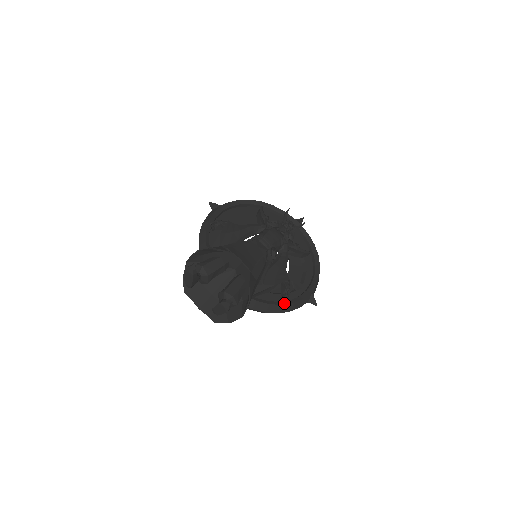
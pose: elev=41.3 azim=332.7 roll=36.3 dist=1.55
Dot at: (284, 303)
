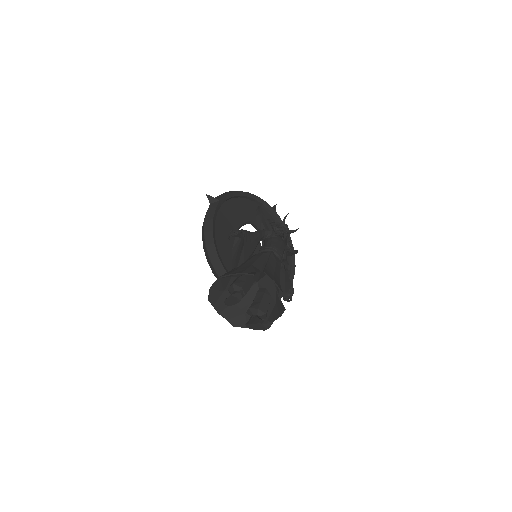
Dot at: occluded
